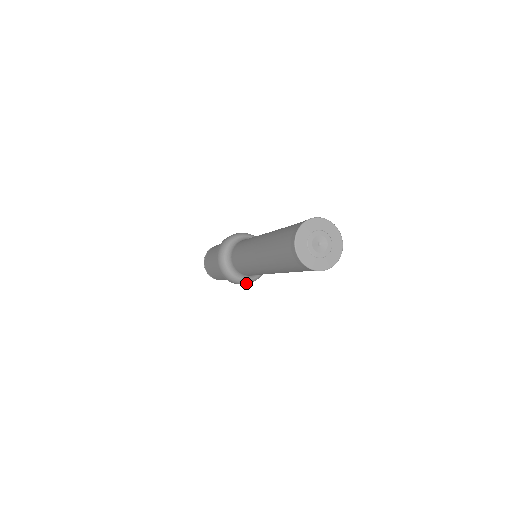
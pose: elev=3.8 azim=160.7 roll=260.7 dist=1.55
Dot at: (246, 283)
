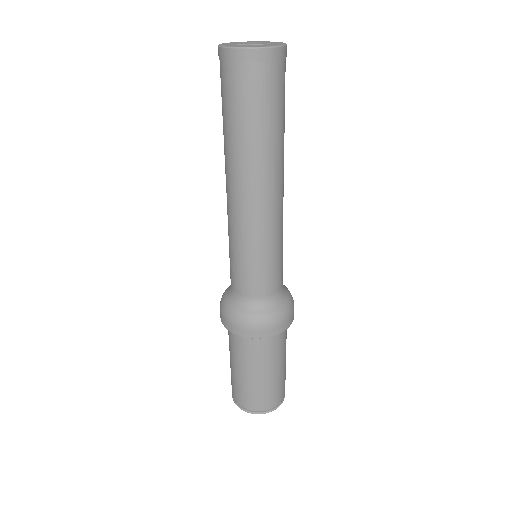
Dot at: (287, 314)
